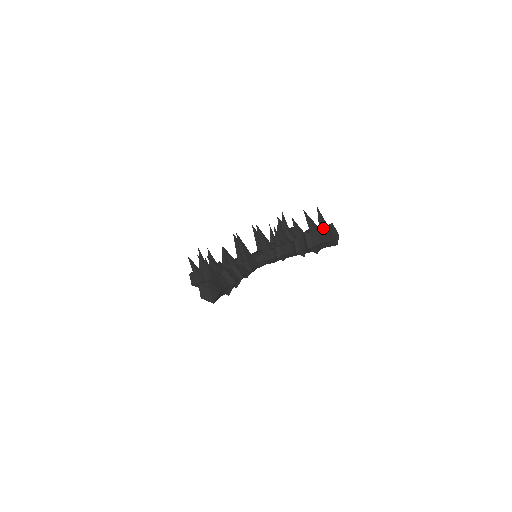
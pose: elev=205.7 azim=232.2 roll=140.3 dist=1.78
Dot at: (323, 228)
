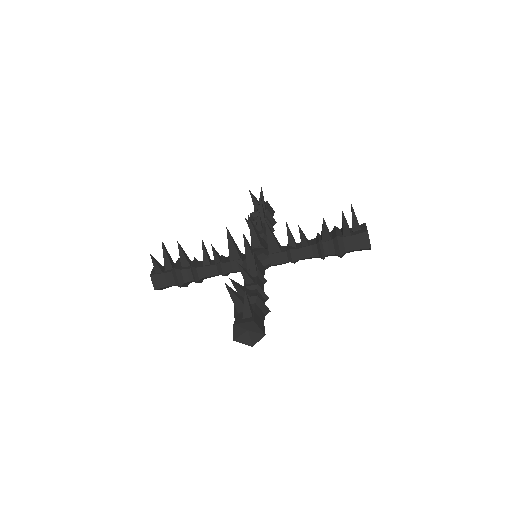
Dot at: (362, 232)
